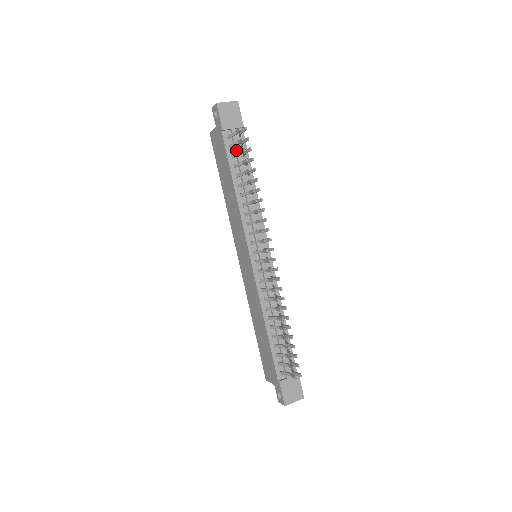
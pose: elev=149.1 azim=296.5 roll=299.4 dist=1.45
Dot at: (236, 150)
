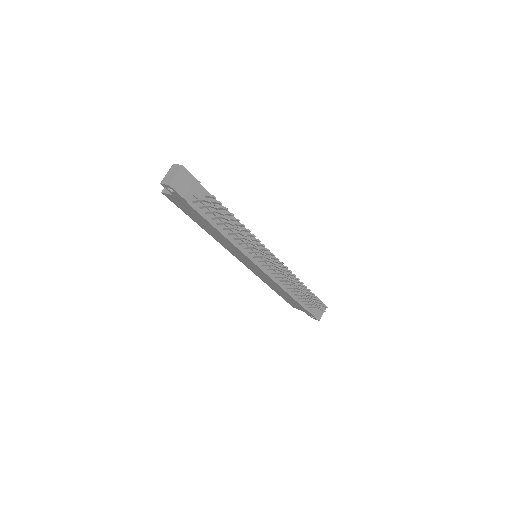
Dot at: occluded
